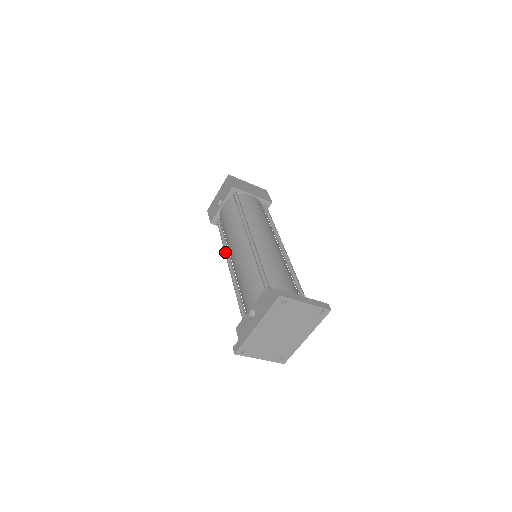
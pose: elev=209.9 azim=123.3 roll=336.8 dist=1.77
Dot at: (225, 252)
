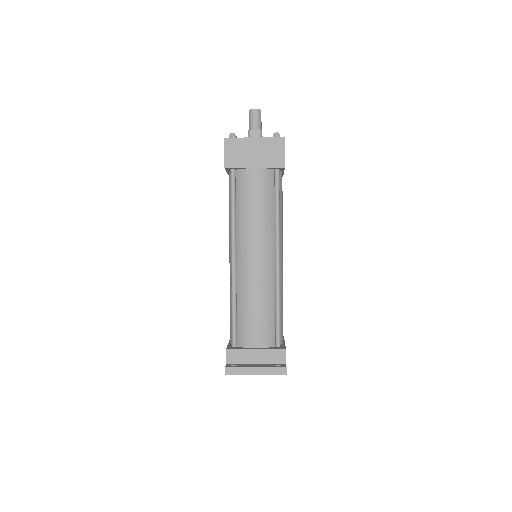
Dot at: occluded
